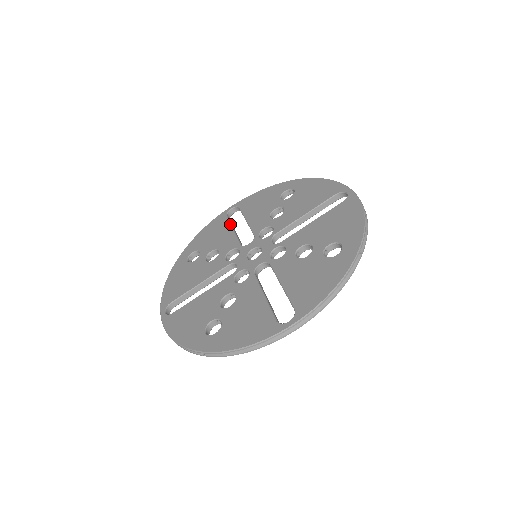
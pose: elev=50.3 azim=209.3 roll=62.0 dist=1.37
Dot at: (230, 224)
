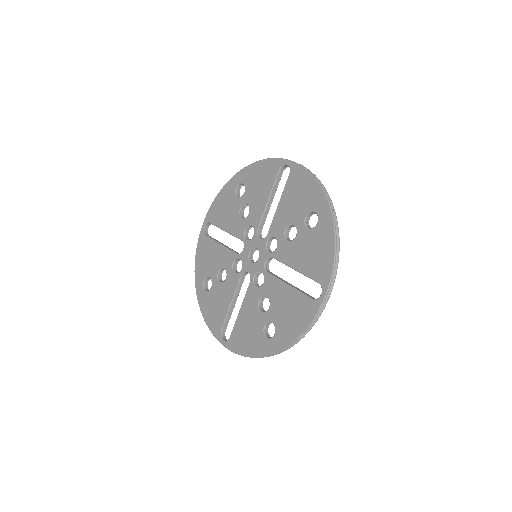
Dot at: (271, 189)
